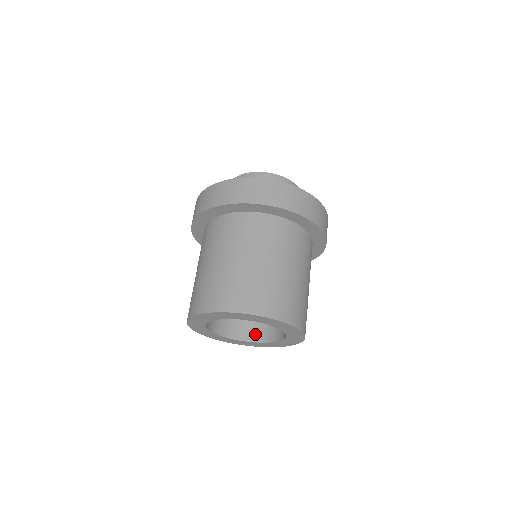
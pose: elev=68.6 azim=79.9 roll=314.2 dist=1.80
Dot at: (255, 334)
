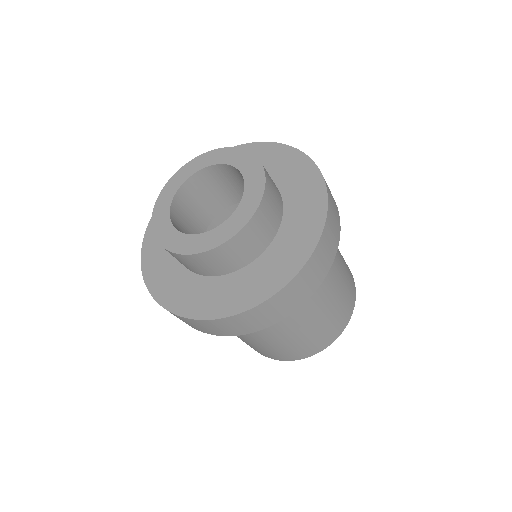
Dot at: occluded
